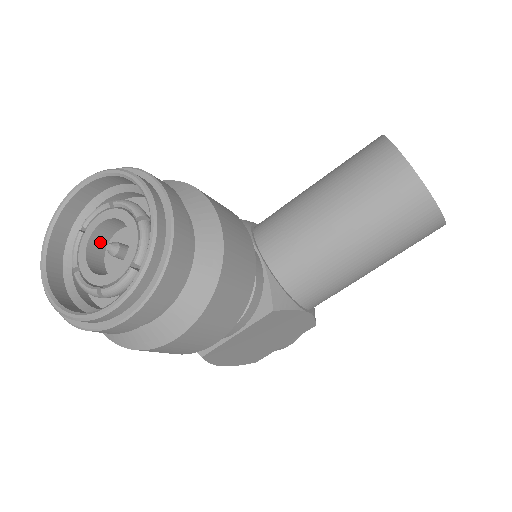
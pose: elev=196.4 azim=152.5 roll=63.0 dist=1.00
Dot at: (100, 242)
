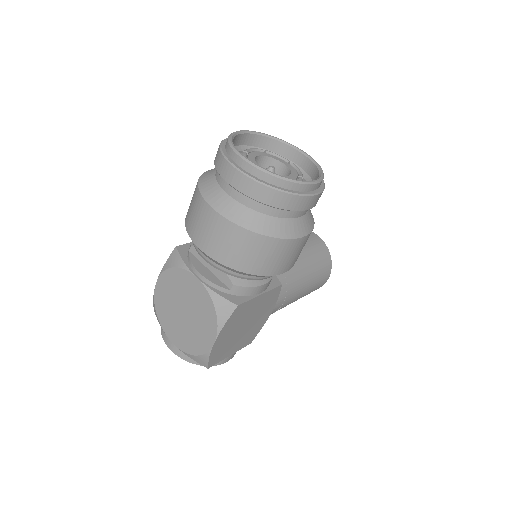
Dot at: occluded
